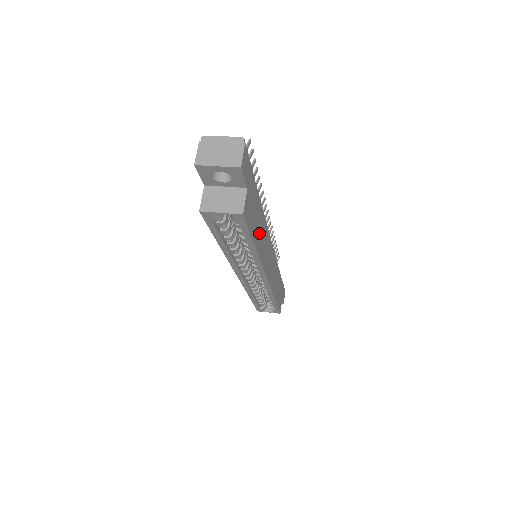
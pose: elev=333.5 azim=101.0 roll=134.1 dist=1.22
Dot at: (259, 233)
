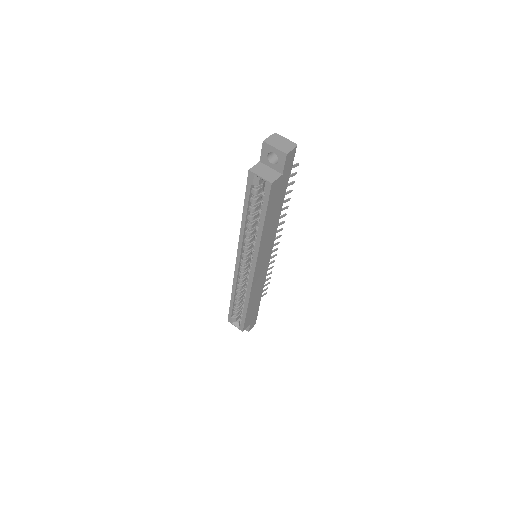
Dot at: (270, 222)
